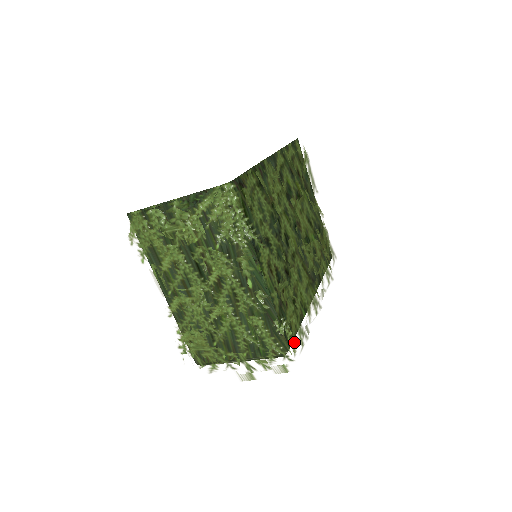
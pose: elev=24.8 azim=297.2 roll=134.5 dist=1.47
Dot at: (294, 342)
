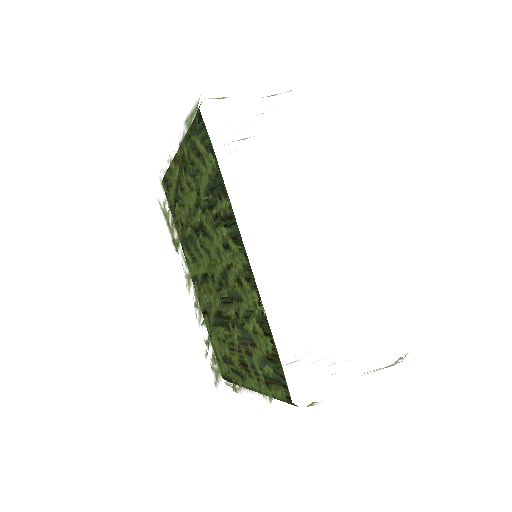
Dot at: occluded
